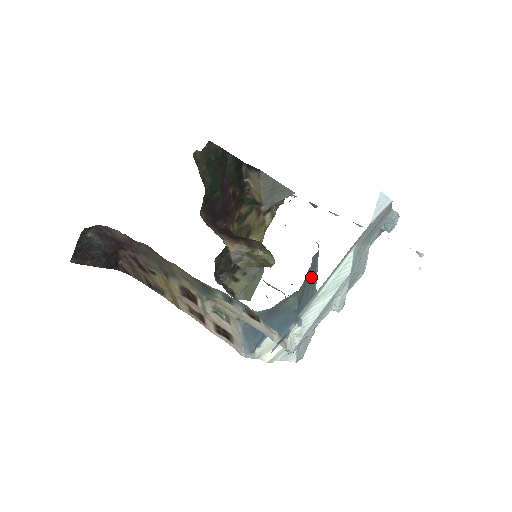
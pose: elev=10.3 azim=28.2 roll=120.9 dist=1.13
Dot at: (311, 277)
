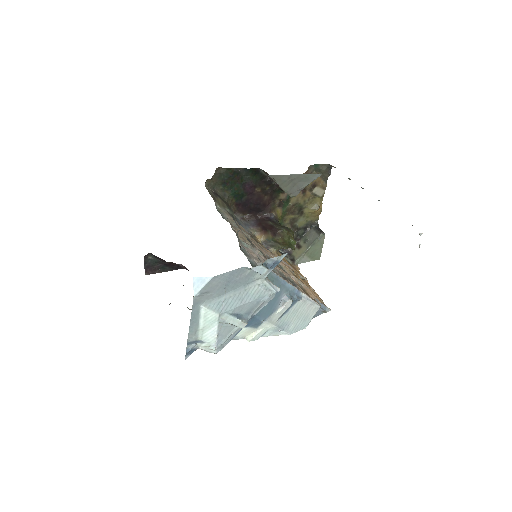
Dot at: occluded
